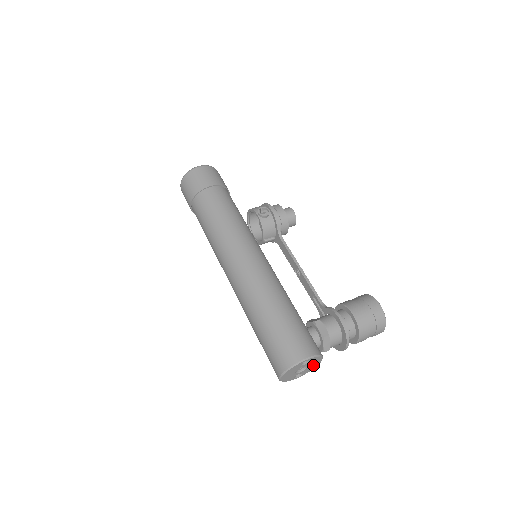
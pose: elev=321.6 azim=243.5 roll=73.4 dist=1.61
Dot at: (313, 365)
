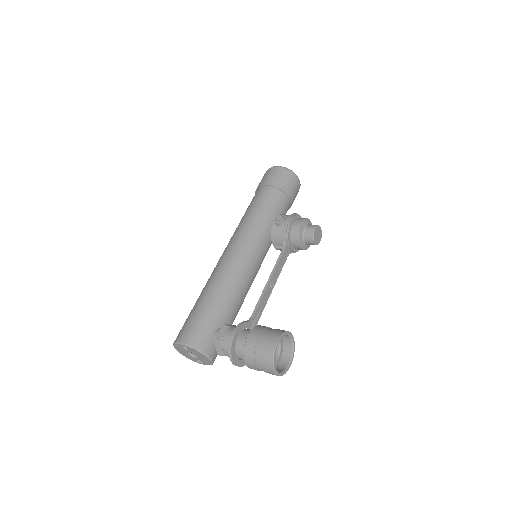
Dot at: (204, 359)
